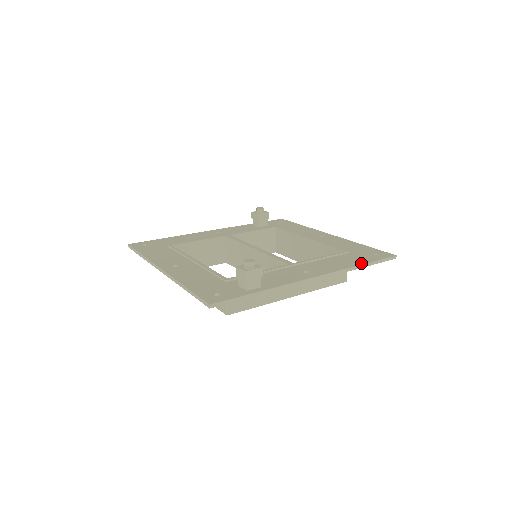
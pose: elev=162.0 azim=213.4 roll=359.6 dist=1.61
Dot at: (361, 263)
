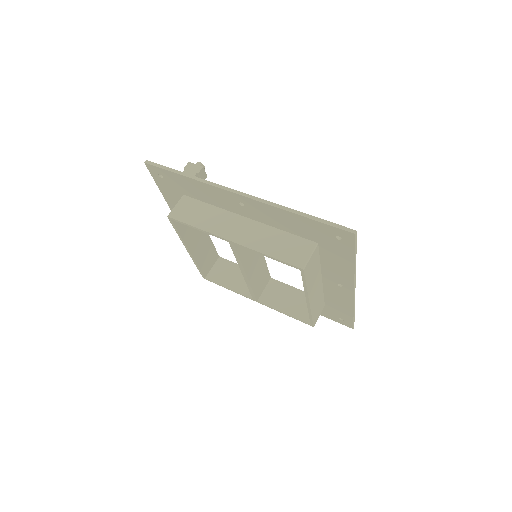
Dot at: (302, 214)
